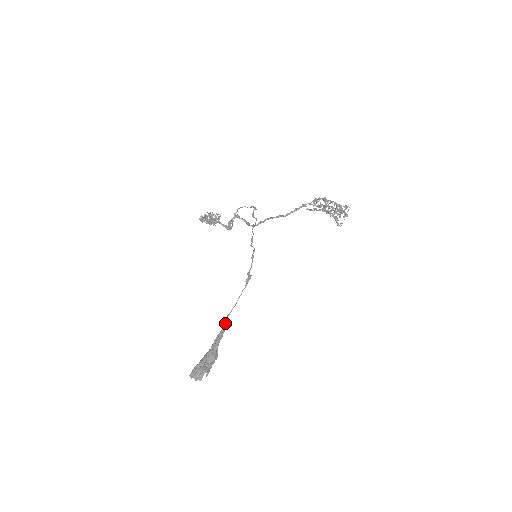
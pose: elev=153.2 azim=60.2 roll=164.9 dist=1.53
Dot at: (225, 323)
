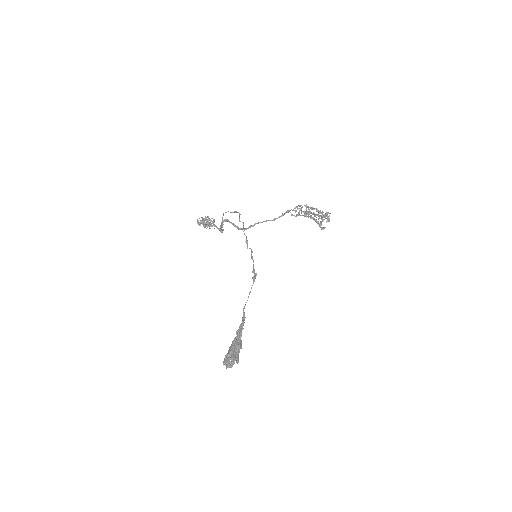
Dot at: (243, 316)
